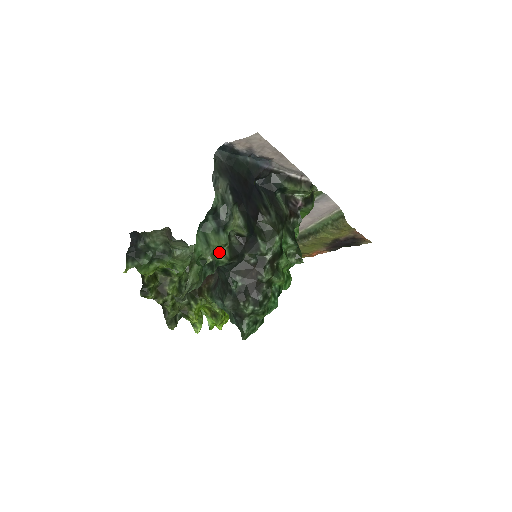
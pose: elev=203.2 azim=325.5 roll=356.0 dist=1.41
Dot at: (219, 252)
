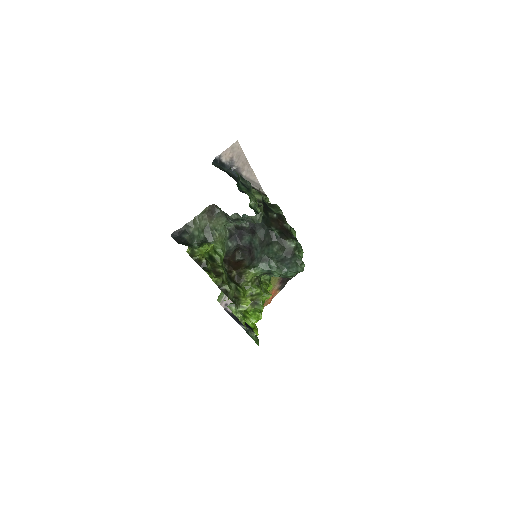
Dot at: occluded
